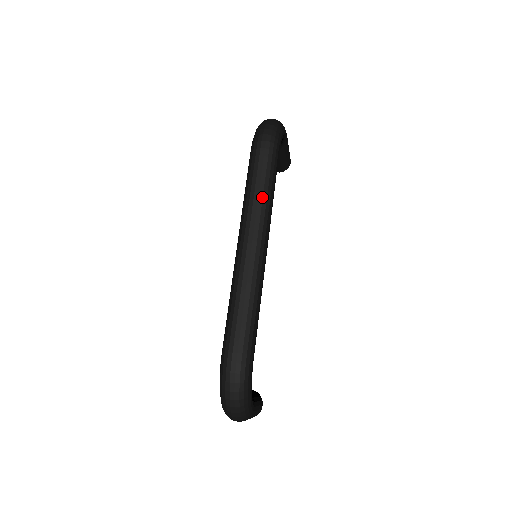
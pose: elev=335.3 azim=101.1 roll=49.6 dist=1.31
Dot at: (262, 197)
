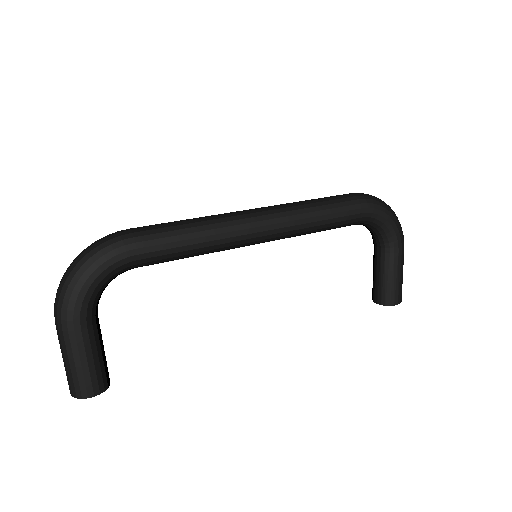
Dot at: (307, 204)
